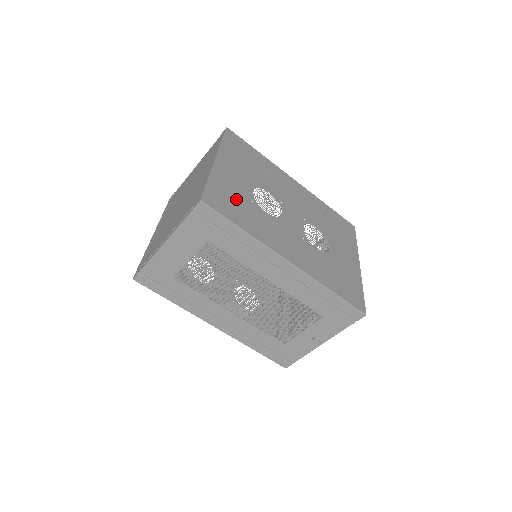
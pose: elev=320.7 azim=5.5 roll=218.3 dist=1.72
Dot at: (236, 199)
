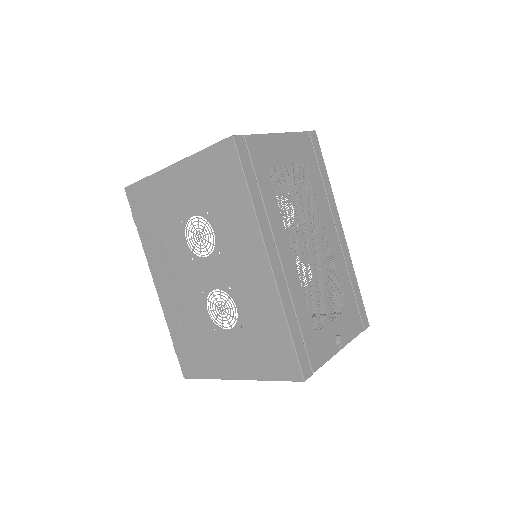
Dot at: occluded
